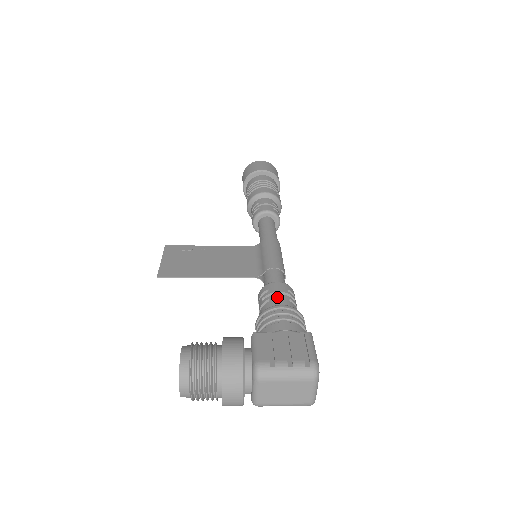
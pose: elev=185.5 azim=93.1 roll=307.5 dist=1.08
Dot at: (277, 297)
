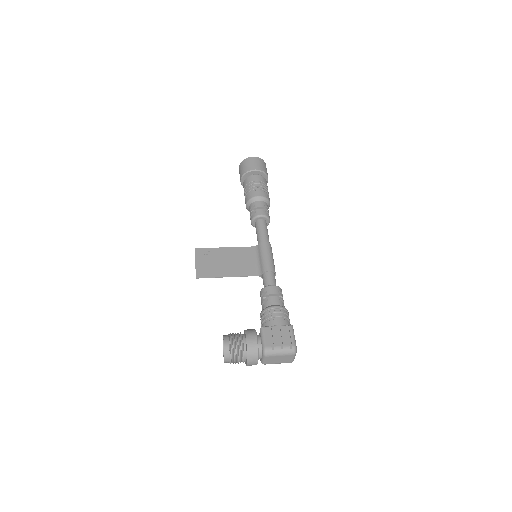
Dot at: (272, 298)
